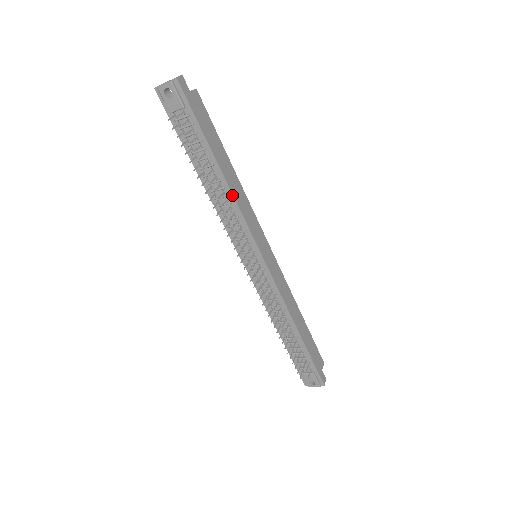
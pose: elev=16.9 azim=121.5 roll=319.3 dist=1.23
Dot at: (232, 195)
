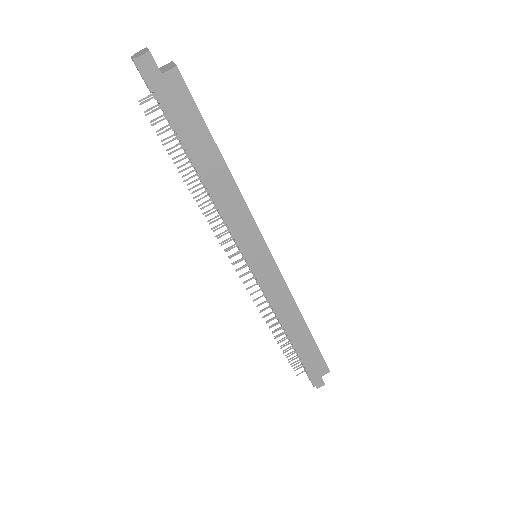
Dot at: (213, 199)
